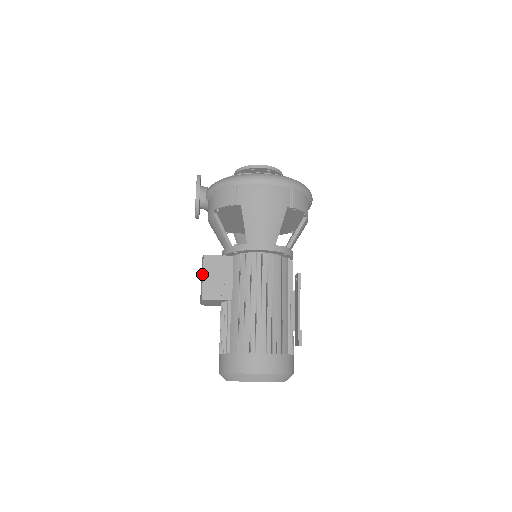
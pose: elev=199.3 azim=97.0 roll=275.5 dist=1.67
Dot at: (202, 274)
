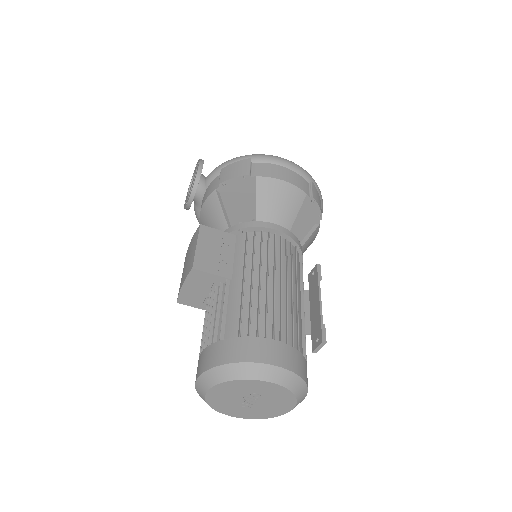
Dot at: (195, 244)
